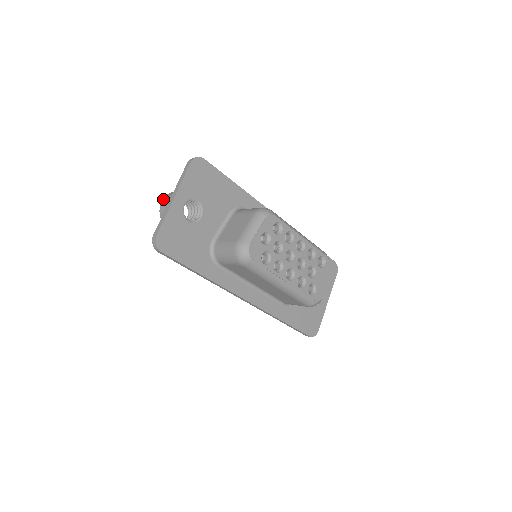
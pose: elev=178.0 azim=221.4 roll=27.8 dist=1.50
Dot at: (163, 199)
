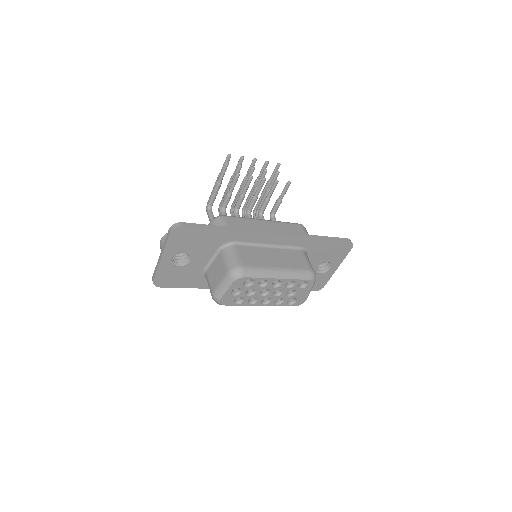
Dot at: (160, 240)
